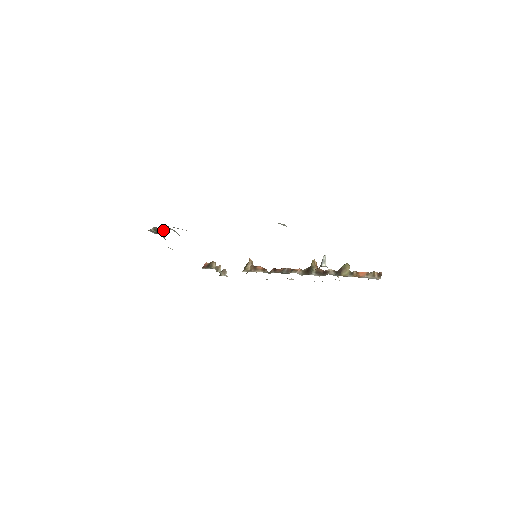
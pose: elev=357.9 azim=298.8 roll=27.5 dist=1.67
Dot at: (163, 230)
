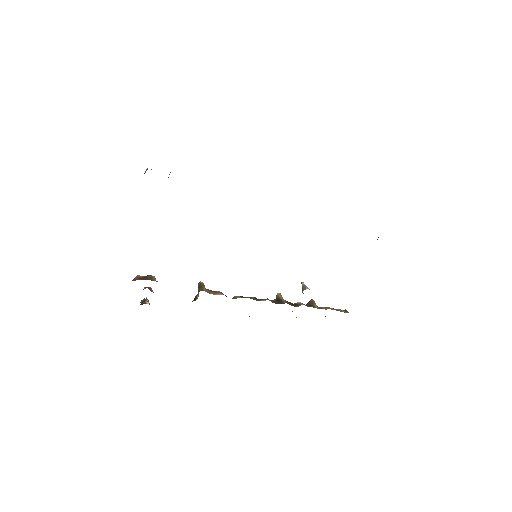
Dot at: occluded
